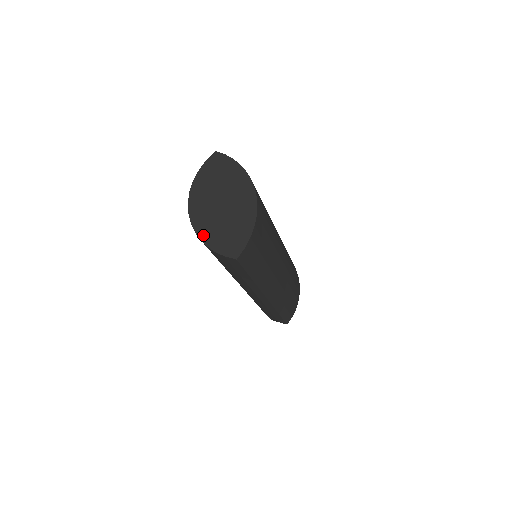
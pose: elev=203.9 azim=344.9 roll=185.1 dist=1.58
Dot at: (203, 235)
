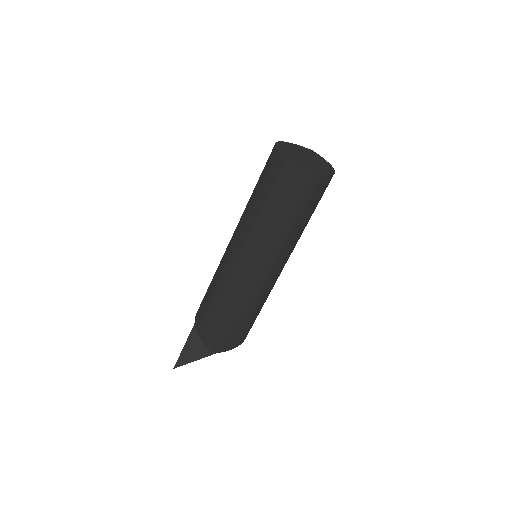
Dot at: (282, 151)
